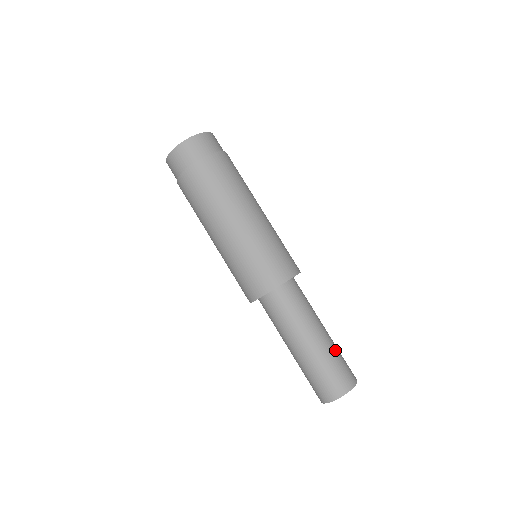
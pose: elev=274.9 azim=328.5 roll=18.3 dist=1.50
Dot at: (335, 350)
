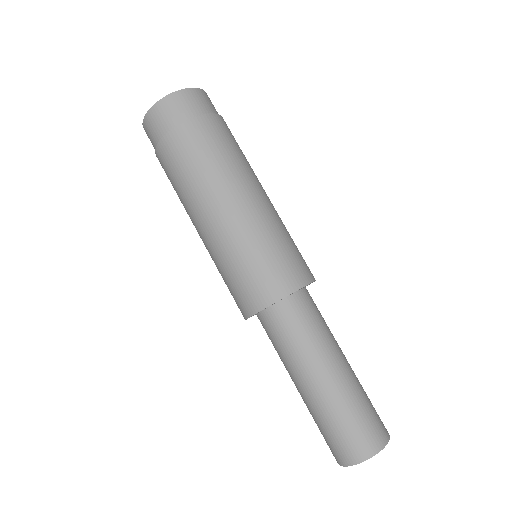
Dot at: (346, 402)
